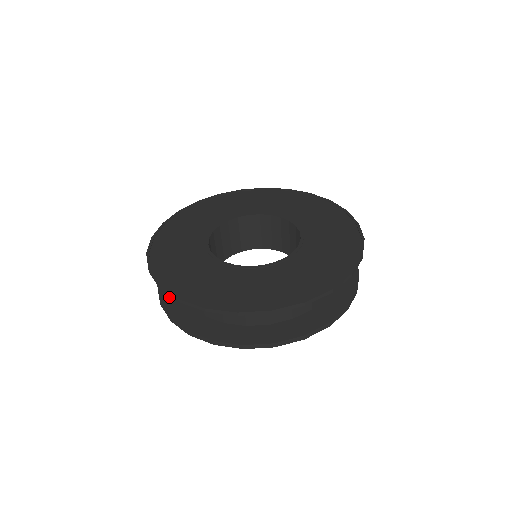
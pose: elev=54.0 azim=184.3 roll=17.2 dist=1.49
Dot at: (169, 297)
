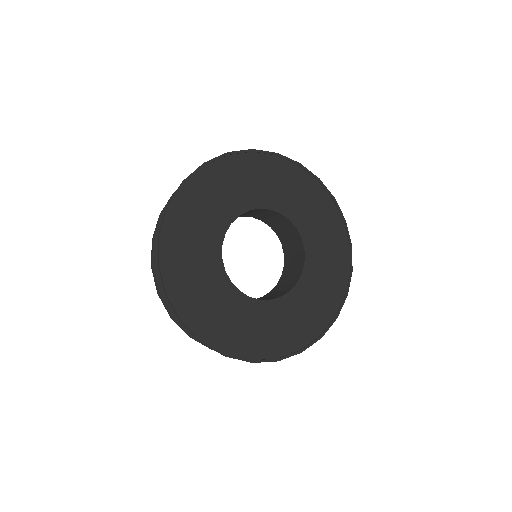
Dot at: occluded
